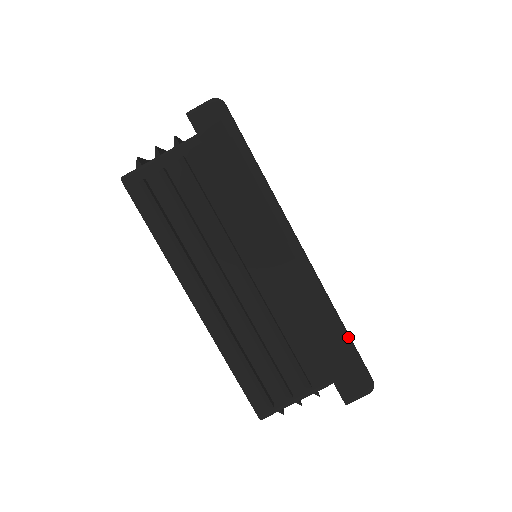
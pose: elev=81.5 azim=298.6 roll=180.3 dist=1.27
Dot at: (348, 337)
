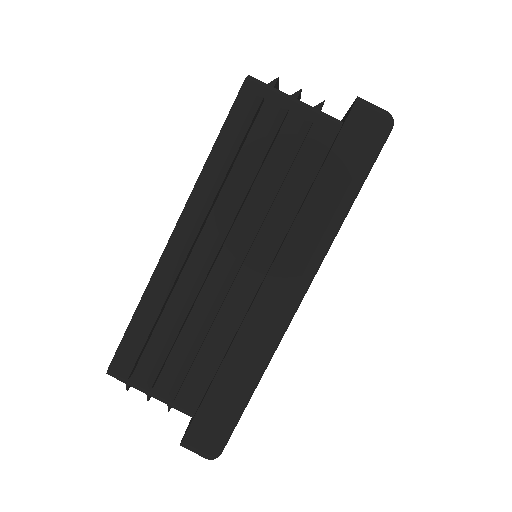
Dot at: (247, 402)
